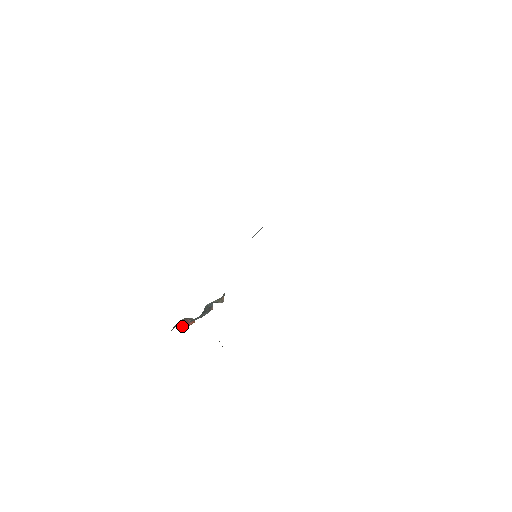
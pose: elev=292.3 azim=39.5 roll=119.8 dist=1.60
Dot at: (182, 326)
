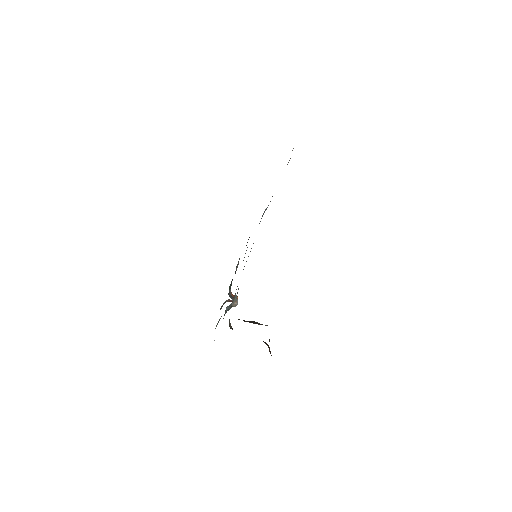
Dot at: occluded
